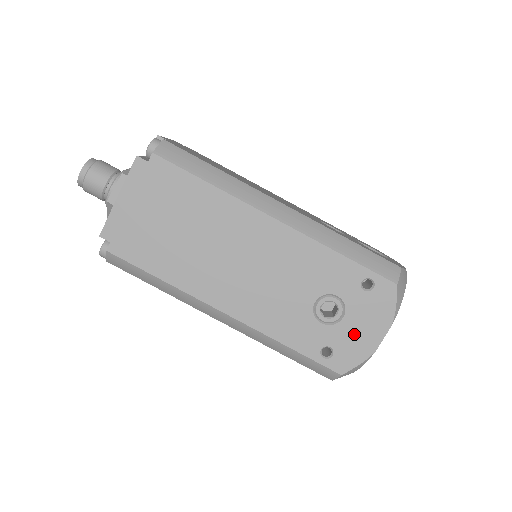
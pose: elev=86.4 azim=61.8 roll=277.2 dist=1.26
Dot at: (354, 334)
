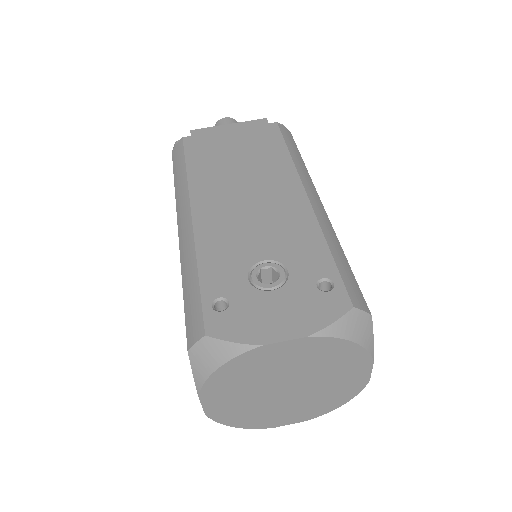
Dot at: (264, 312)
